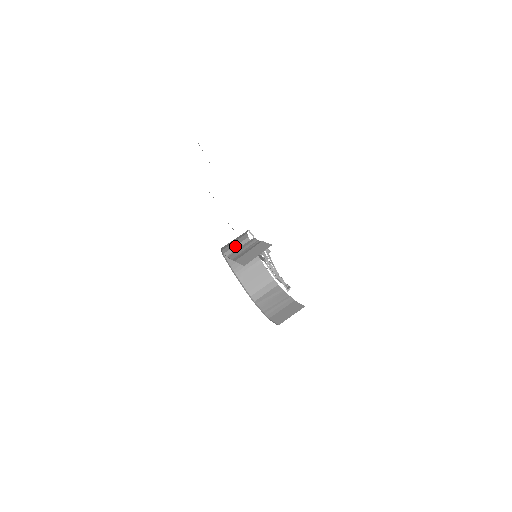
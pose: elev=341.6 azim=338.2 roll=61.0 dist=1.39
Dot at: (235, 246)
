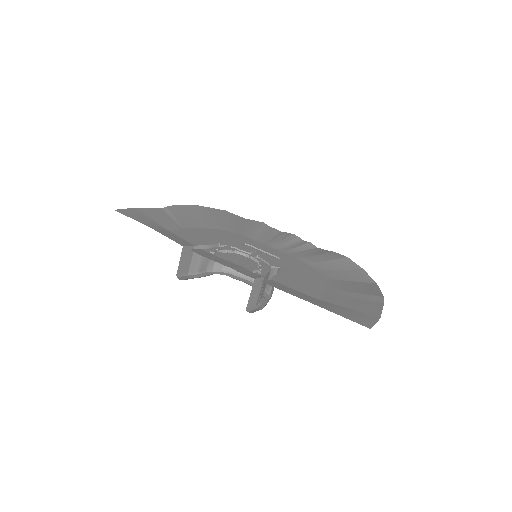
Dot at: occluded
